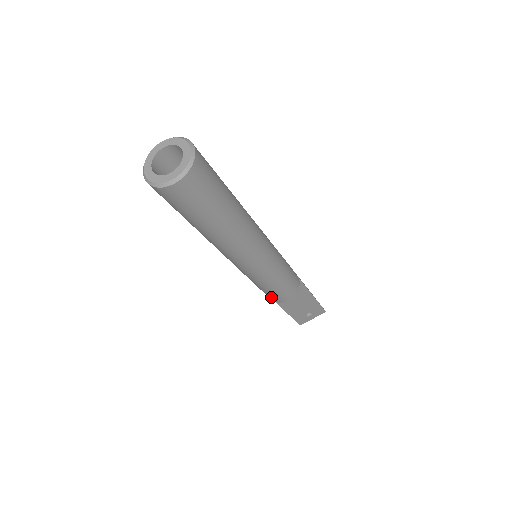
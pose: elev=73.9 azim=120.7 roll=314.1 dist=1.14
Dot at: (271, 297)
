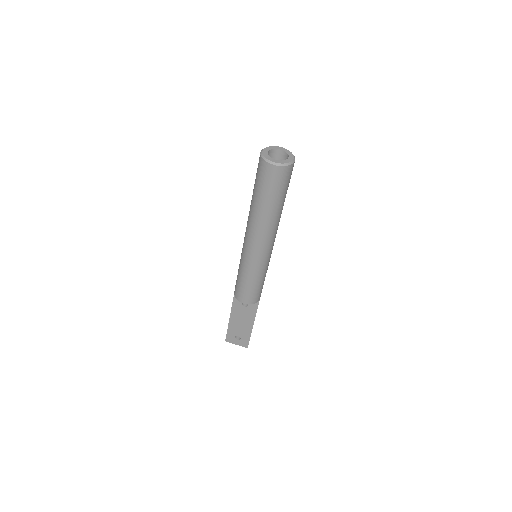
Dot at: (237, 291)
